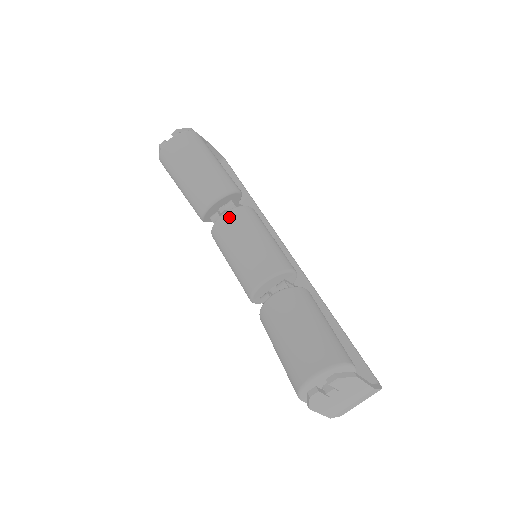
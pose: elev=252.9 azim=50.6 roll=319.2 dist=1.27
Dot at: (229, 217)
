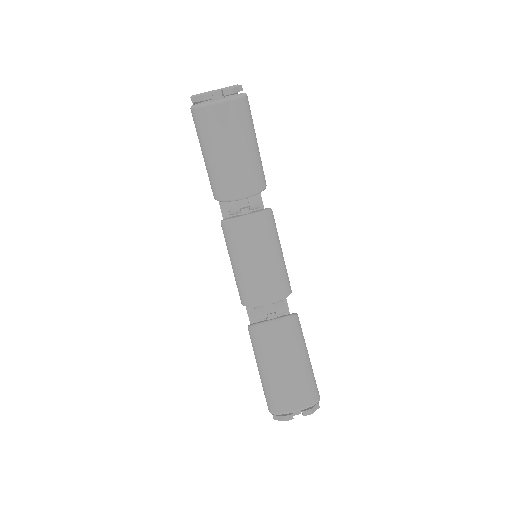
Dot at: (255, 222)
